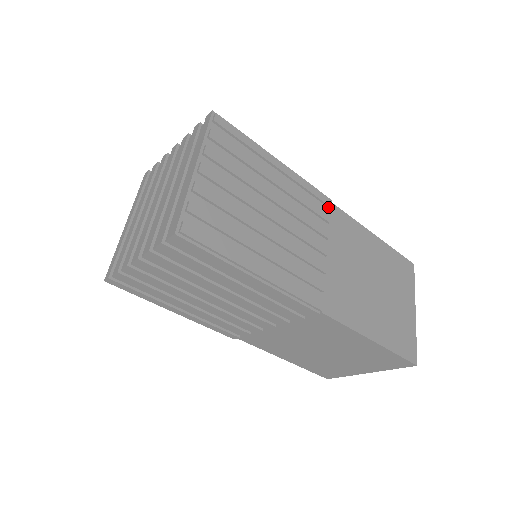
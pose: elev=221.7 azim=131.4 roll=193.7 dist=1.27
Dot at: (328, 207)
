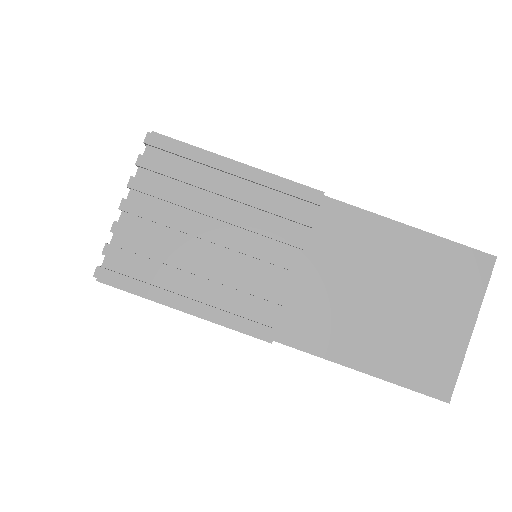
Dot at: occluded
